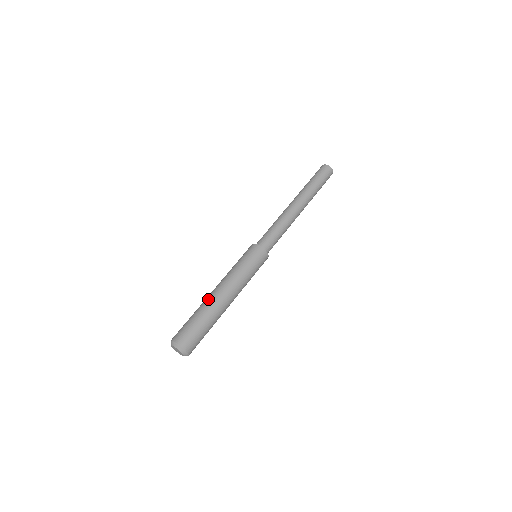
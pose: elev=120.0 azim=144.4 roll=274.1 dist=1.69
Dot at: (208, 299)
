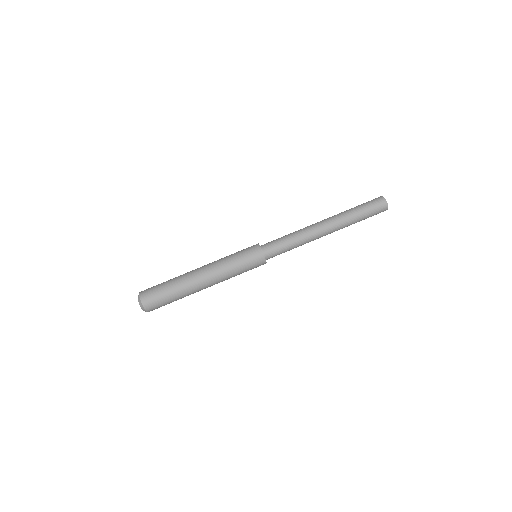
Dot at: (187, 272)
